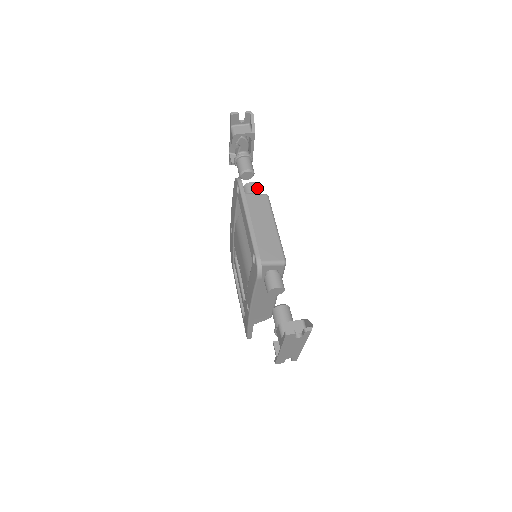
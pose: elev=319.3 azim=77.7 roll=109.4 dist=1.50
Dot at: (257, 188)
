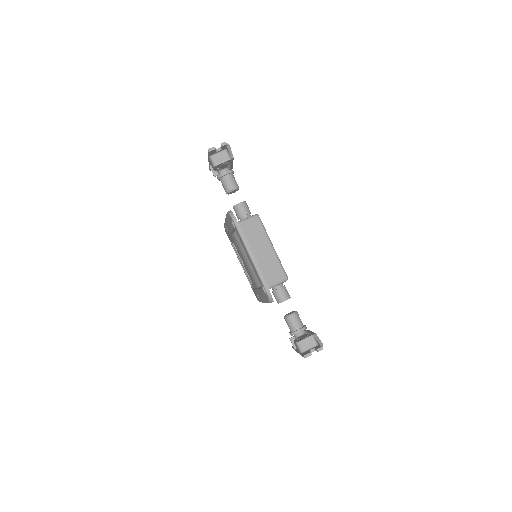
Dot at: (246, 206)
